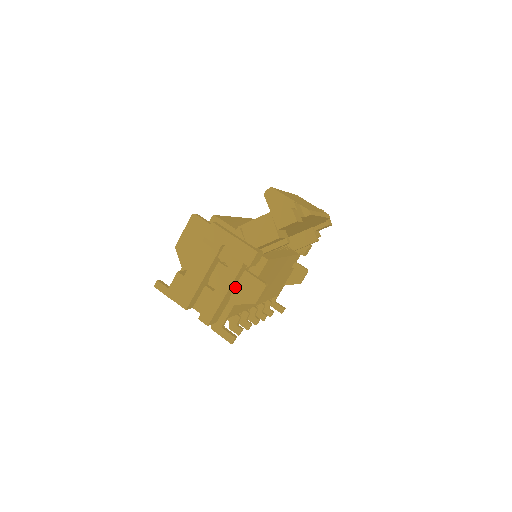
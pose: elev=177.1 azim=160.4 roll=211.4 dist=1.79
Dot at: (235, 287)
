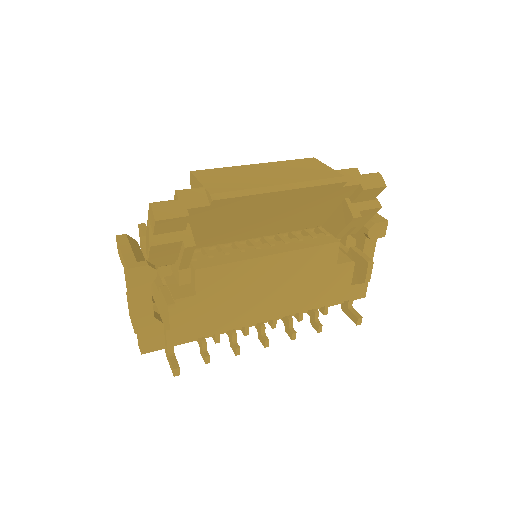
Dot at: (161, 308)
